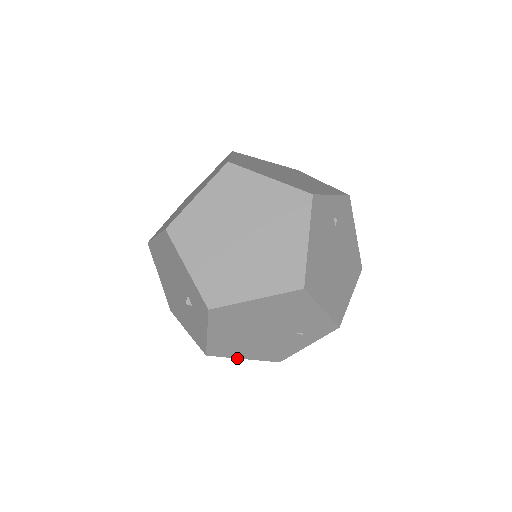
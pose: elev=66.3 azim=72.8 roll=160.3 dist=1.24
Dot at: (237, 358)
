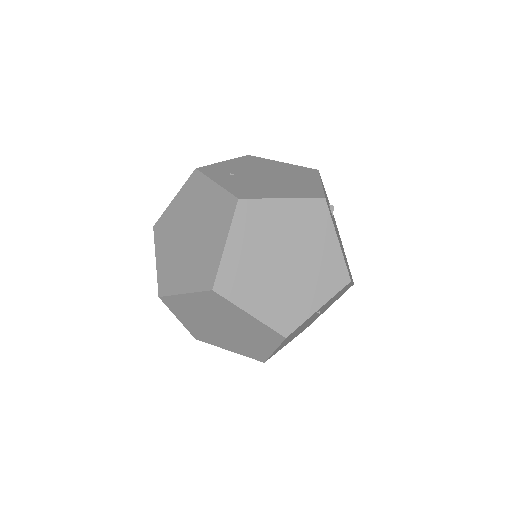
Dot at: occluded
